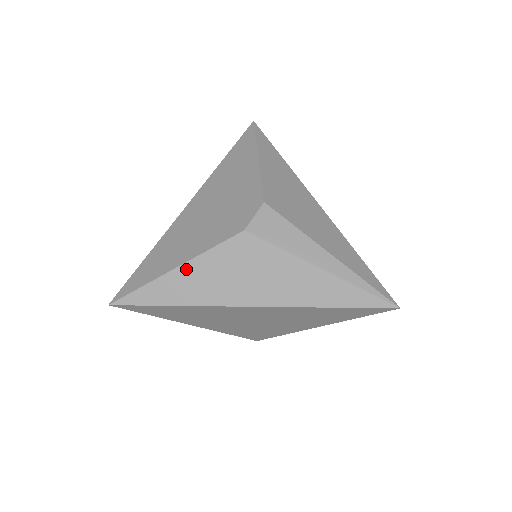
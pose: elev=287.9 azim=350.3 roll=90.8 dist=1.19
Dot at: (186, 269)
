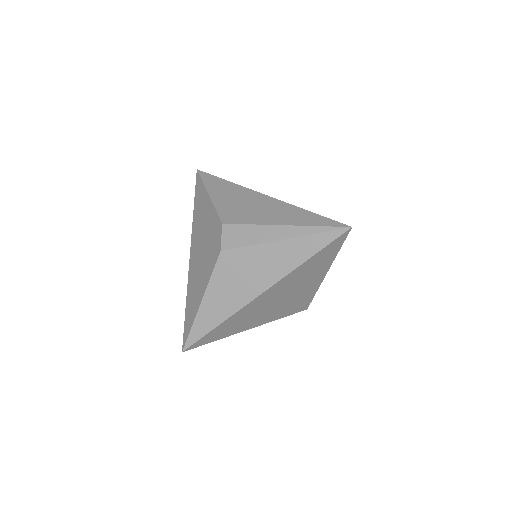
Dot at: (207, 299)
